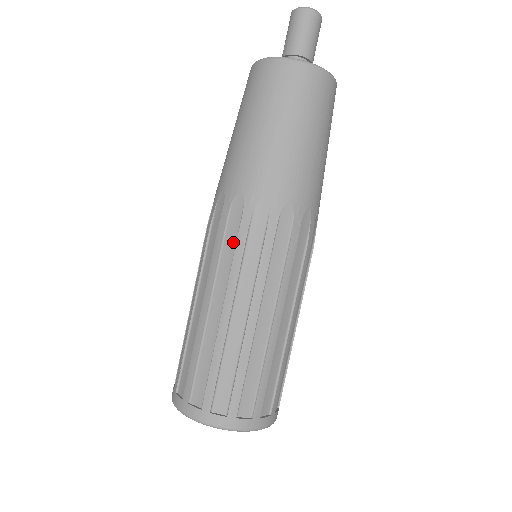
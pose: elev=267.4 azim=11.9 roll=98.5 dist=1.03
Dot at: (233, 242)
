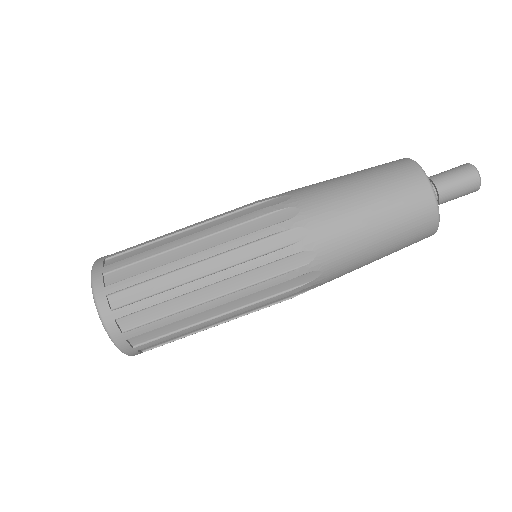
Dot at: (265, 250)
